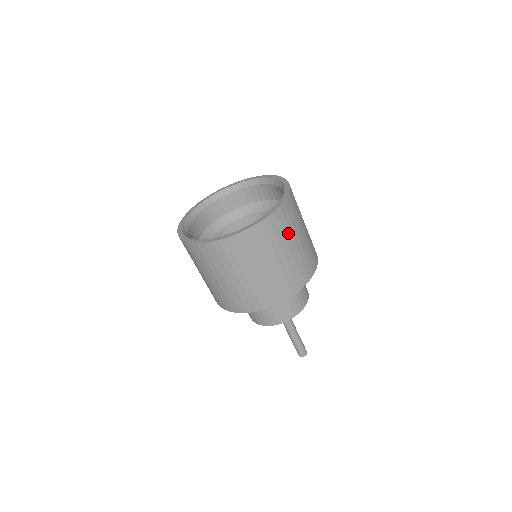
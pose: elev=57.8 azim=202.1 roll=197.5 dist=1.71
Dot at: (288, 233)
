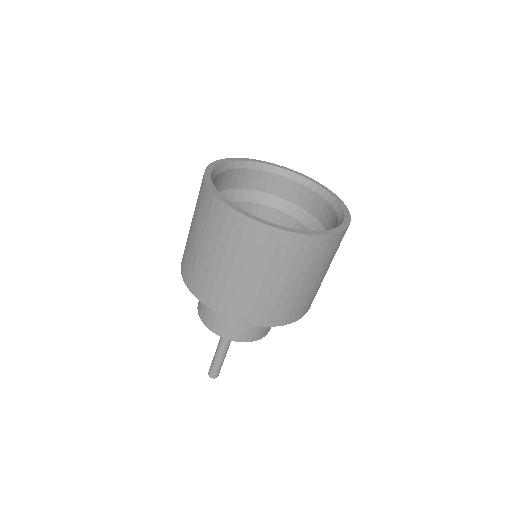
Dot at: (307, 267)
